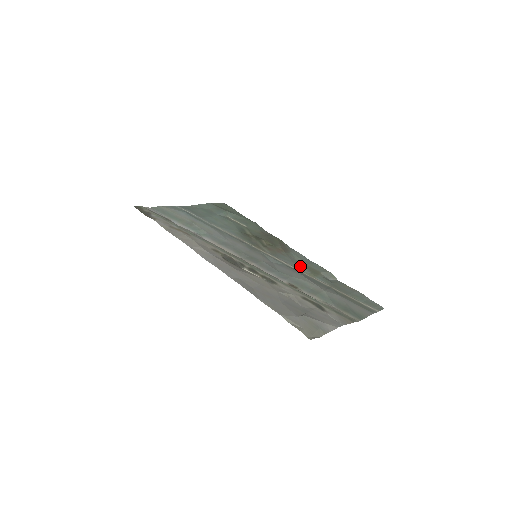
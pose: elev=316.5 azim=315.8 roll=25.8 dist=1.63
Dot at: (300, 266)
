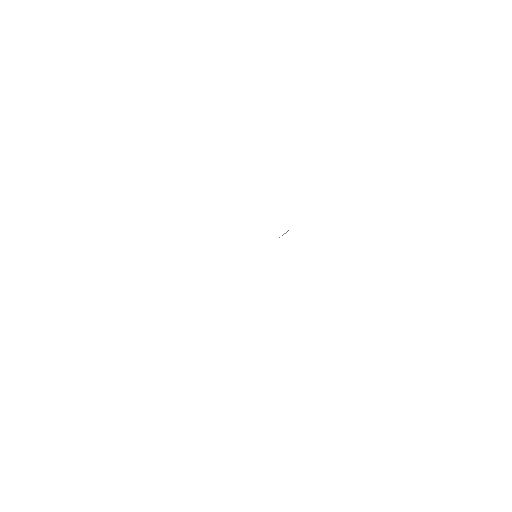
Dot at: occluded
